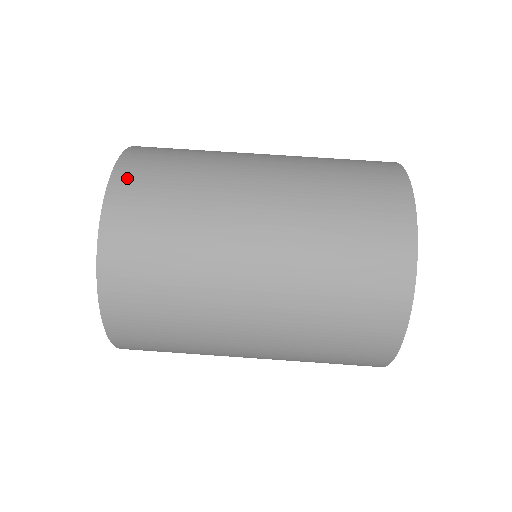
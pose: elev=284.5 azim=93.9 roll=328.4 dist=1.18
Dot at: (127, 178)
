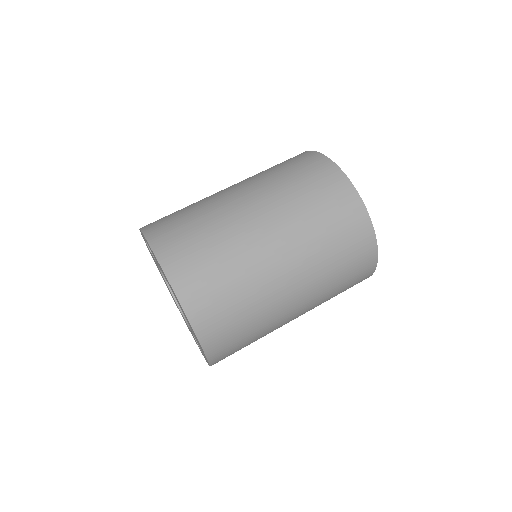
Dot at: (151, 225)
